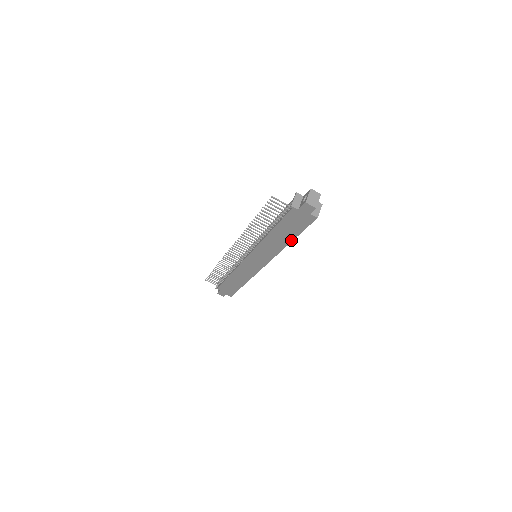
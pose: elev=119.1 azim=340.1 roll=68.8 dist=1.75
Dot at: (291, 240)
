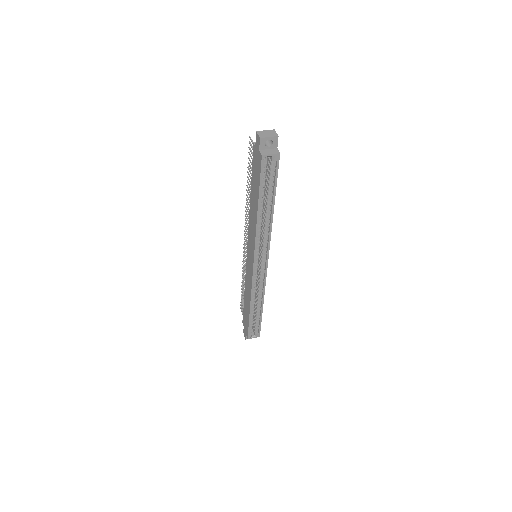
Dot at: (258, 206)
